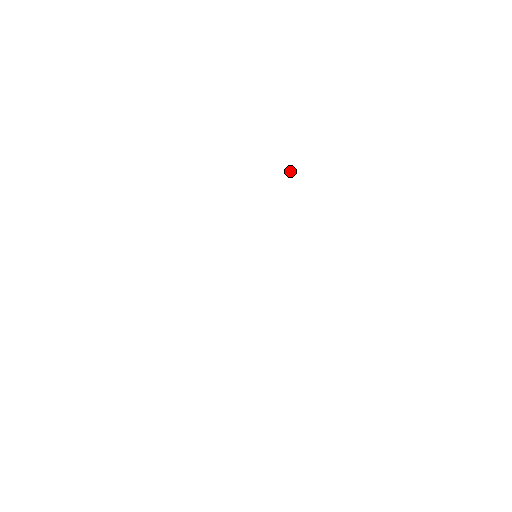
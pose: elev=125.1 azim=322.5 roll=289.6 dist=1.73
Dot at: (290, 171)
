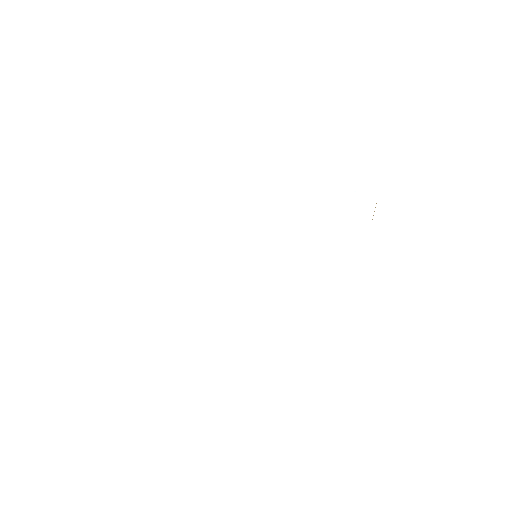
Dot at: (357, 194)
